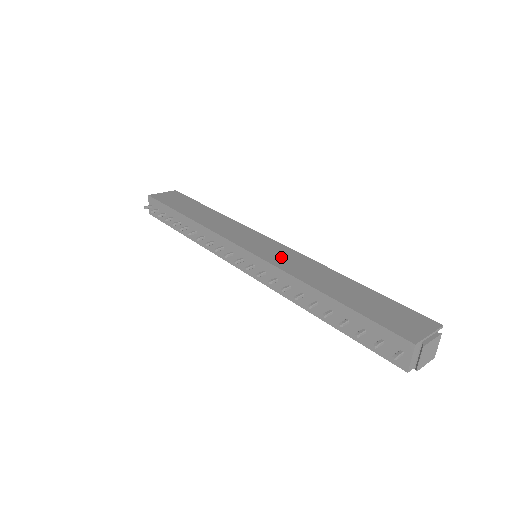
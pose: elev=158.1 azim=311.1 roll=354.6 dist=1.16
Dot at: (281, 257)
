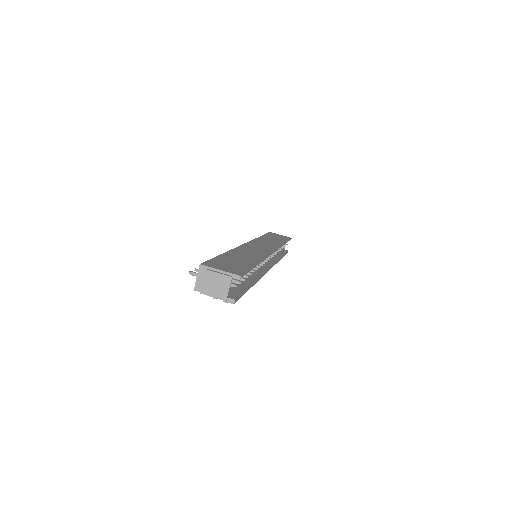
Dot at: (253, 249)
